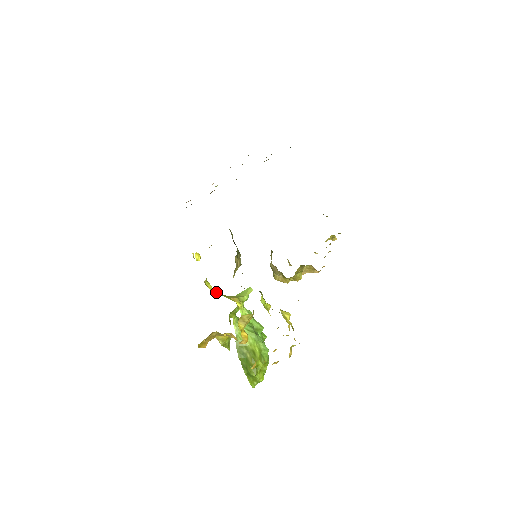
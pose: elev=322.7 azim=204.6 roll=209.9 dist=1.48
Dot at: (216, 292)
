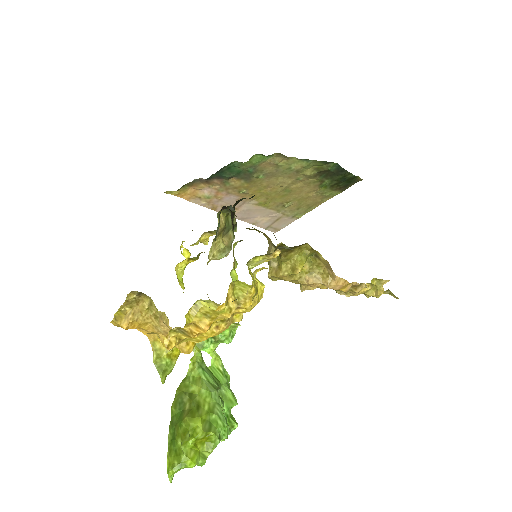
Dot at: occluded
